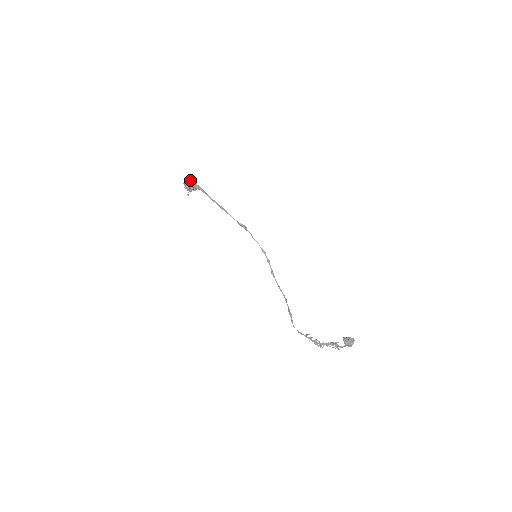
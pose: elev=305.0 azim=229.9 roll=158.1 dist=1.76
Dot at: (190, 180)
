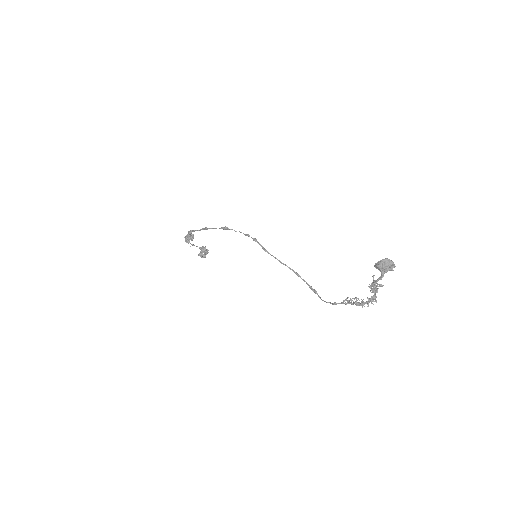
Dot at: occluded
